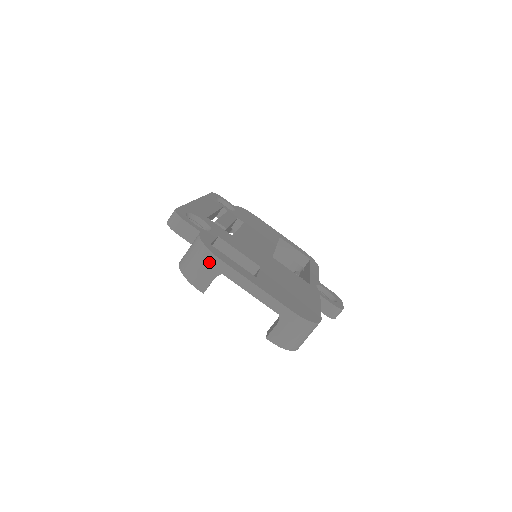
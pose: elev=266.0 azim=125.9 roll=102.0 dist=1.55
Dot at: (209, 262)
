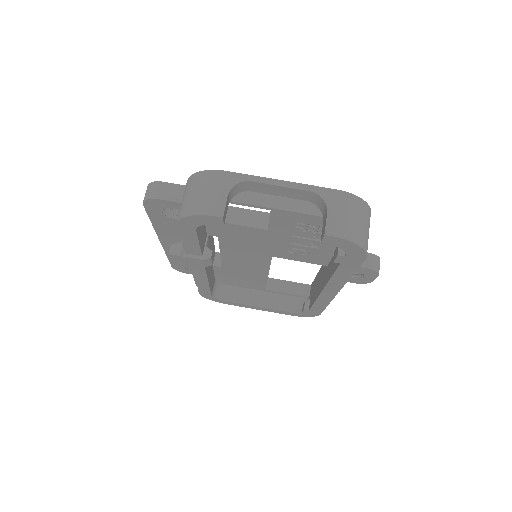
Dot at: (213, 180)
